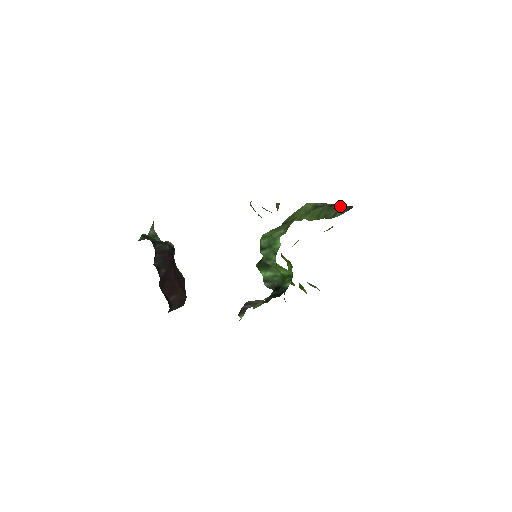
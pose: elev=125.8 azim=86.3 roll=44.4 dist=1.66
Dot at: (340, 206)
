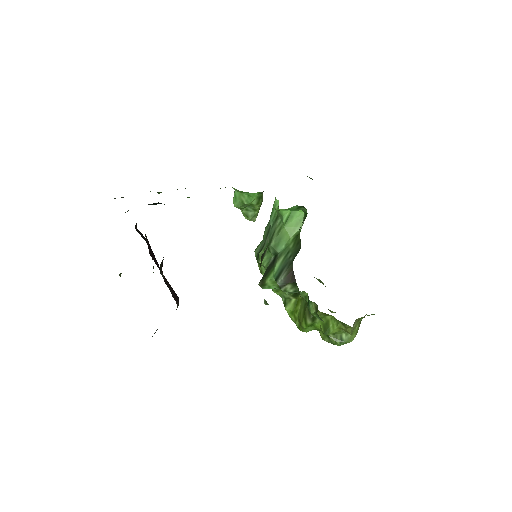
Dot at: occluded
